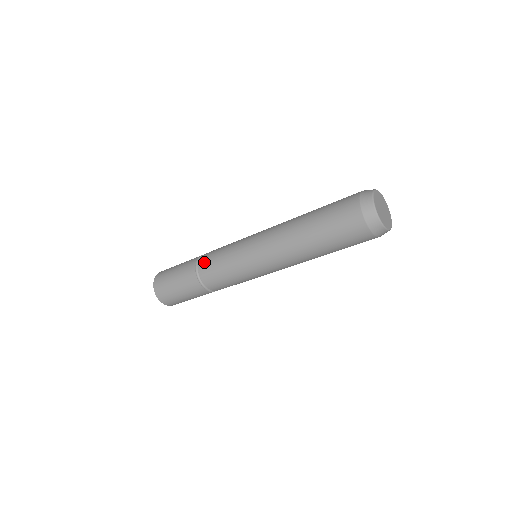
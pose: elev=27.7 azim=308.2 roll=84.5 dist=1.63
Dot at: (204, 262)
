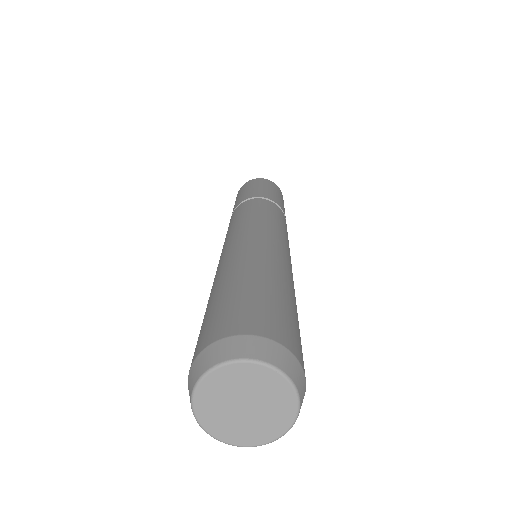
Dot at: occluded
